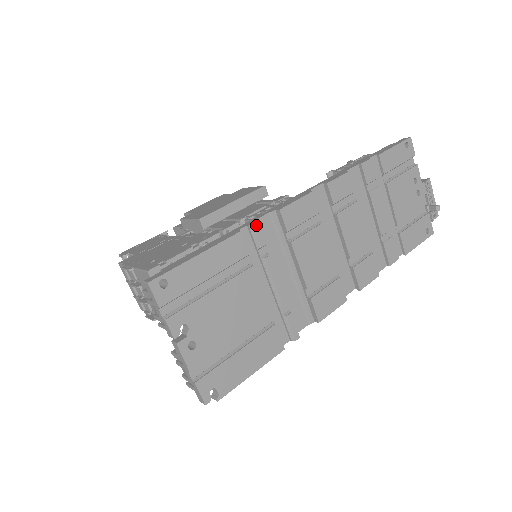
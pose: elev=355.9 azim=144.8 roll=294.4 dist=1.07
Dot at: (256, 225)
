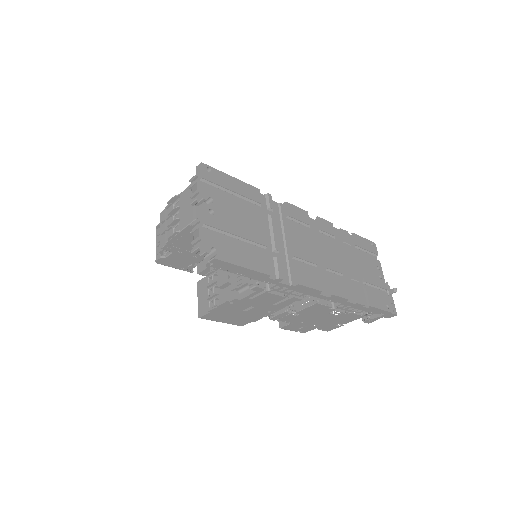
Dot at: (270, 195)
